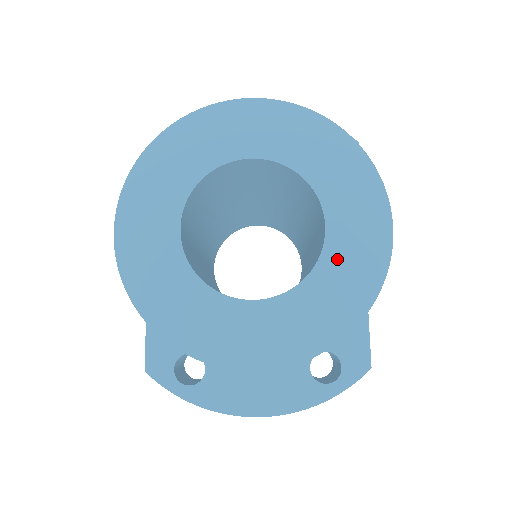
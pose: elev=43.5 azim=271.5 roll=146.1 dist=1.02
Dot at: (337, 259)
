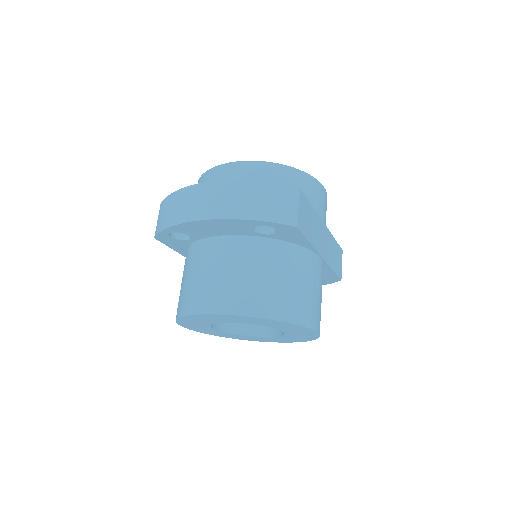
Dot at: (293, 335)
